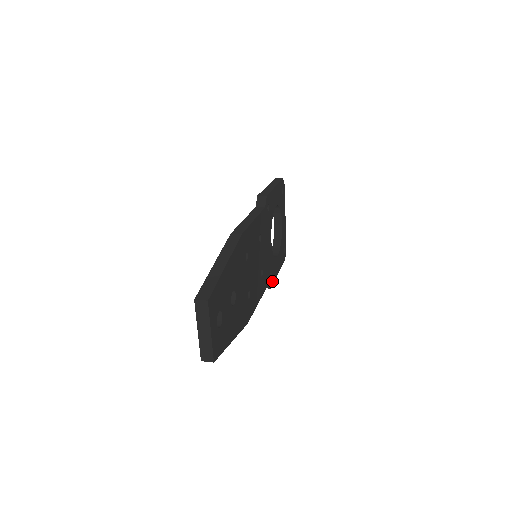
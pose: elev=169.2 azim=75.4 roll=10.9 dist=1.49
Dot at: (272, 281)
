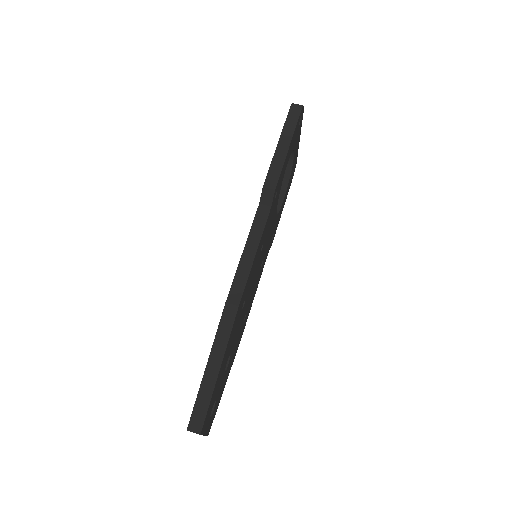
Dot at: (274, 235)
